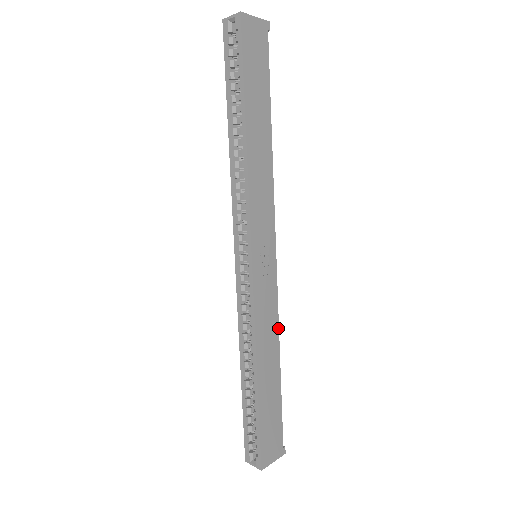
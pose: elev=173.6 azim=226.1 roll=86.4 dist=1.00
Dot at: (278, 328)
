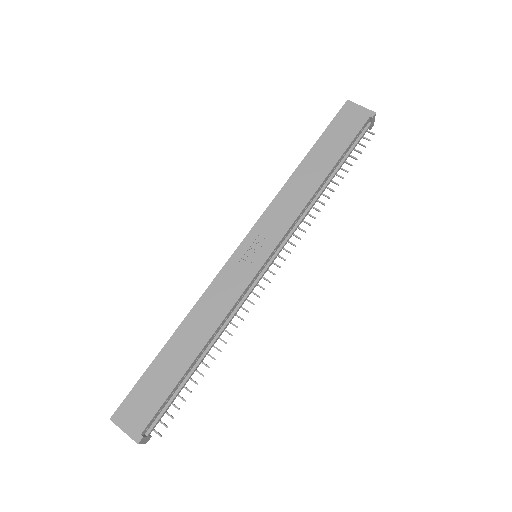
Dot at: (224, 318)
